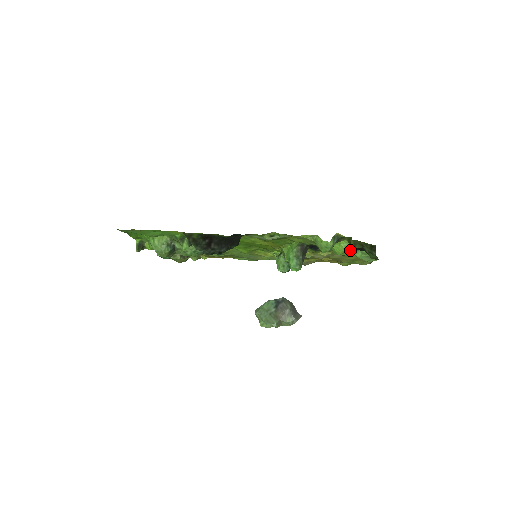
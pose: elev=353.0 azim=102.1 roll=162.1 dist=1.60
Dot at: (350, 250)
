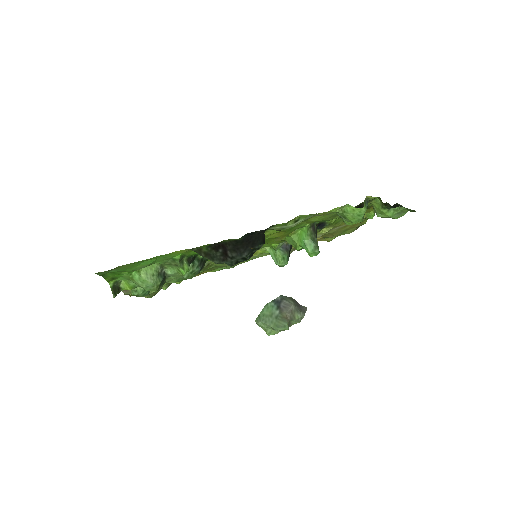
Dot at: (381, 211)
